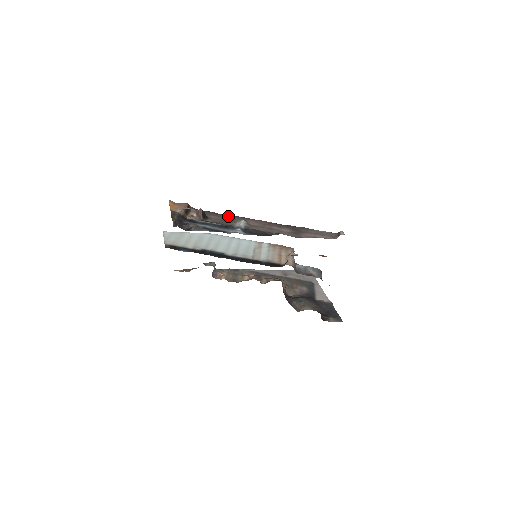
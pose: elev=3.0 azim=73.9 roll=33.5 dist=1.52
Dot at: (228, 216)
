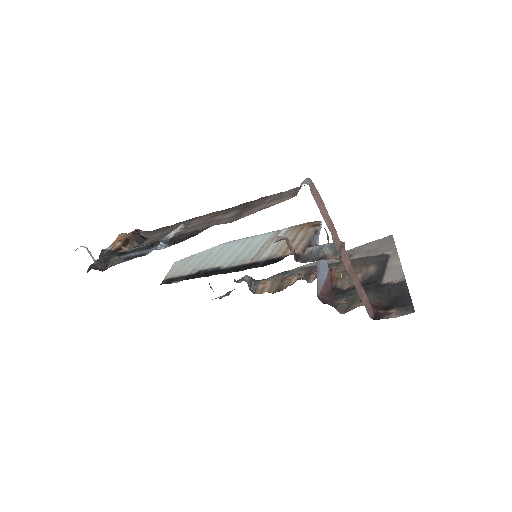
Dot at: (174, 225)
